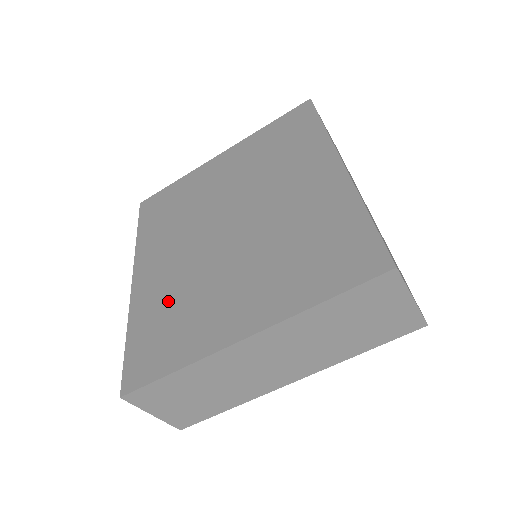
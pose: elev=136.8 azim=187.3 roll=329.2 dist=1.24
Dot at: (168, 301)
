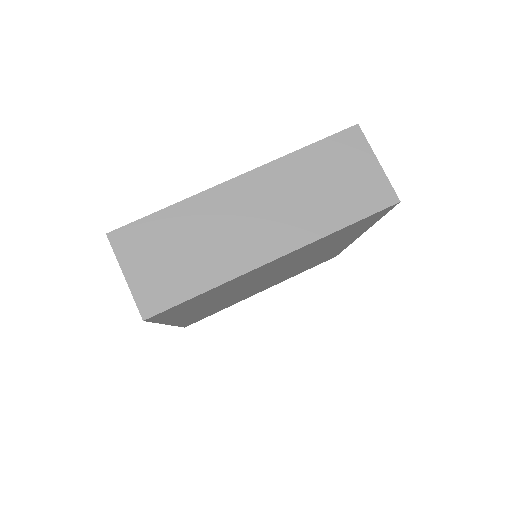
Dot at: occluded
